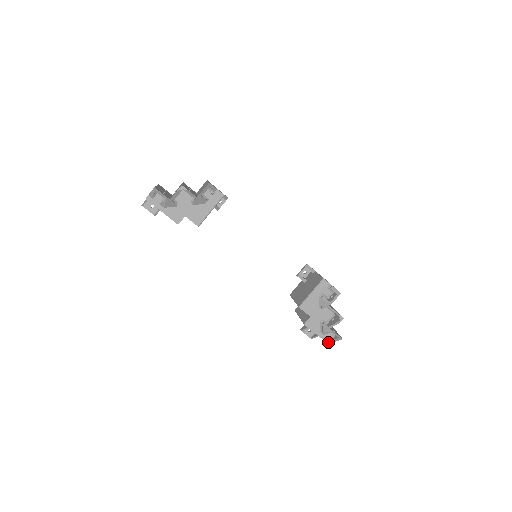
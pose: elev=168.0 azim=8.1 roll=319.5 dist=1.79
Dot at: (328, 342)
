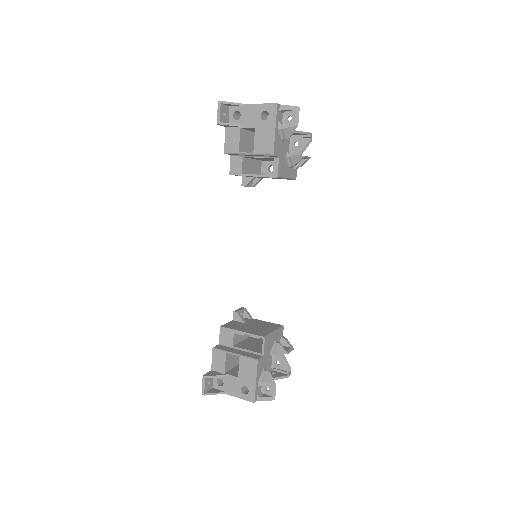
Dot at: (255, 398)
